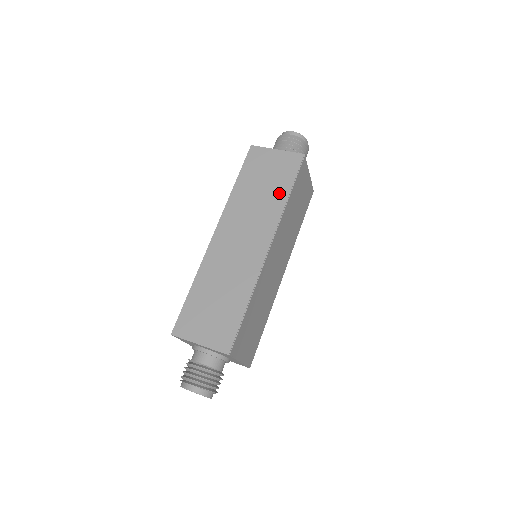
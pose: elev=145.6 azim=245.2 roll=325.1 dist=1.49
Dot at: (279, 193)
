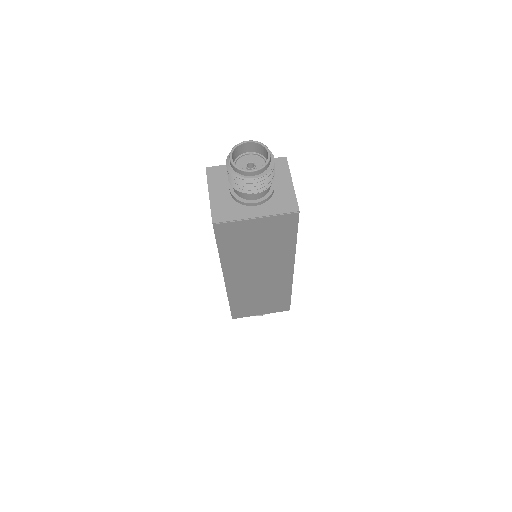
Dot at: occluded
